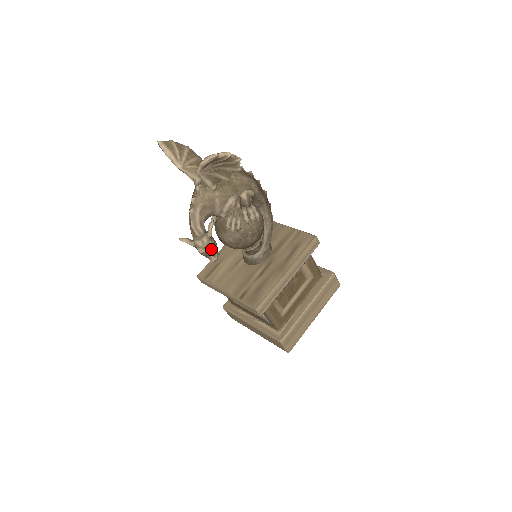
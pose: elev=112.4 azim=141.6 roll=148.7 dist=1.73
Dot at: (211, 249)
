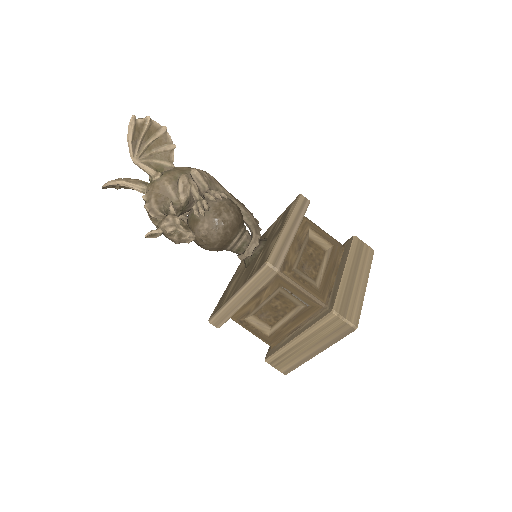
Dot at: (180, 224)
